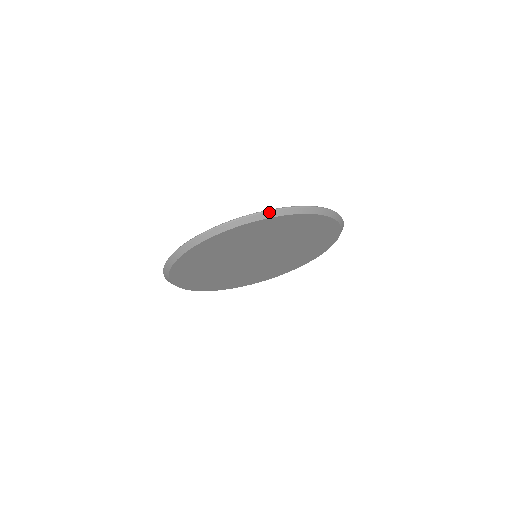
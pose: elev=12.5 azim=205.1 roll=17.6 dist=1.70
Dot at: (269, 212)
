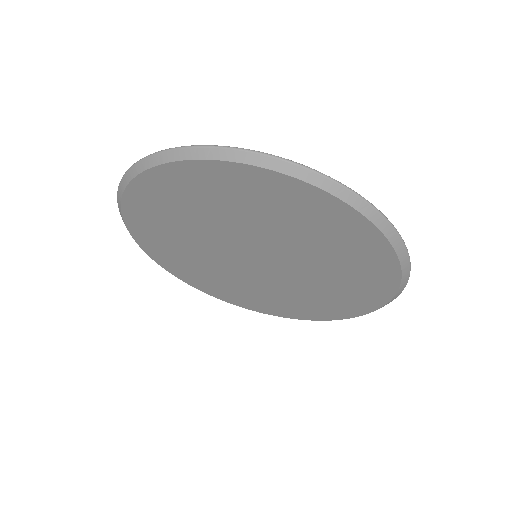
Dot at: (269, 157)
